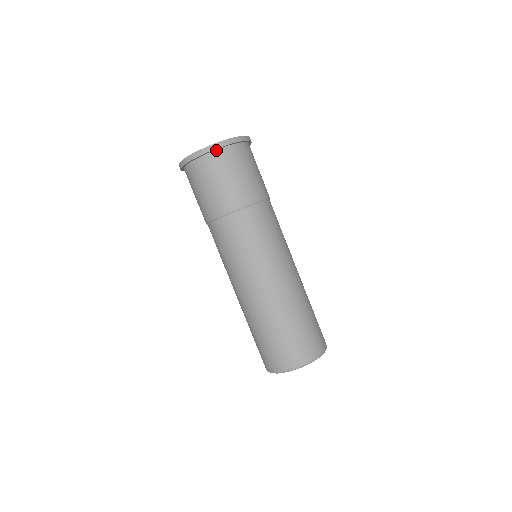
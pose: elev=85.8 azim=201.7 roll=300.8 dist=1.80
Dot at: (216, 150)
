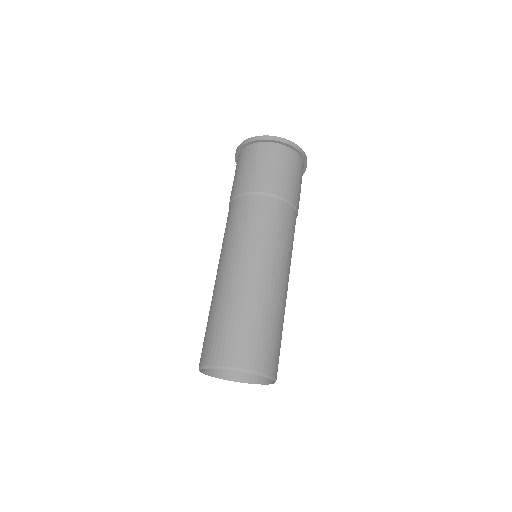
Dot at: (300, 156)
